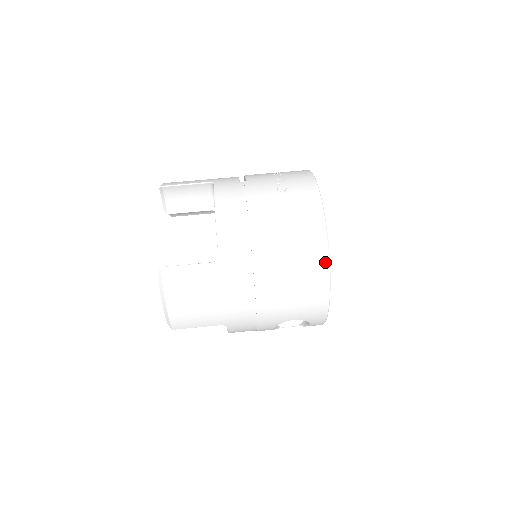
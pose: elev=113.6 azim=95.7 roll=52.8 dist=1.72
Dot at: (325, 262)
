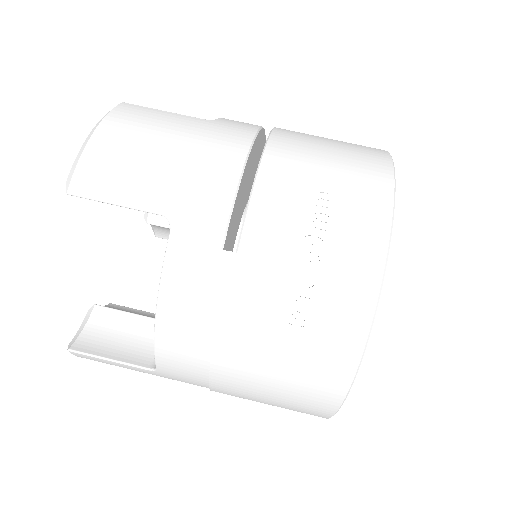
Dot at: (322, 417)
